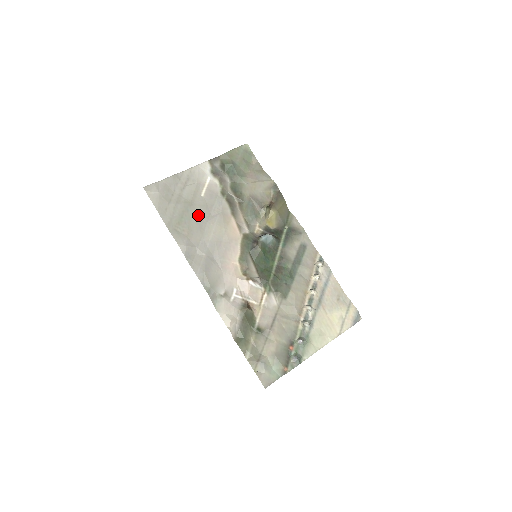
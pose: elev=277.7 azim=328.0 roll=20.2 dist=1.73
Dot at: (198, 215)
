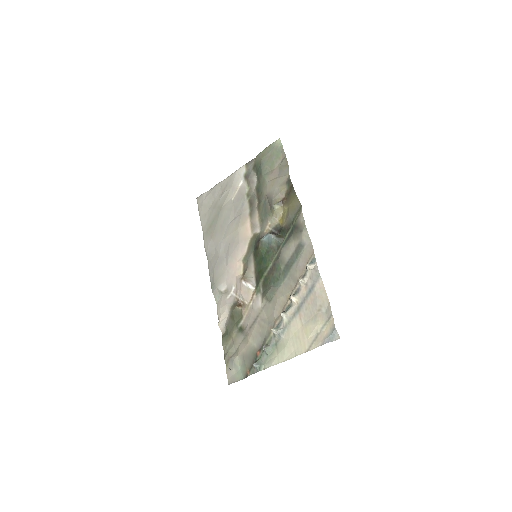
Dot at: (224, 218)
